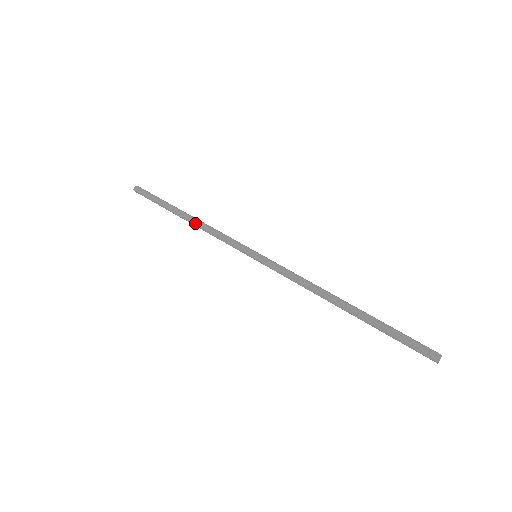
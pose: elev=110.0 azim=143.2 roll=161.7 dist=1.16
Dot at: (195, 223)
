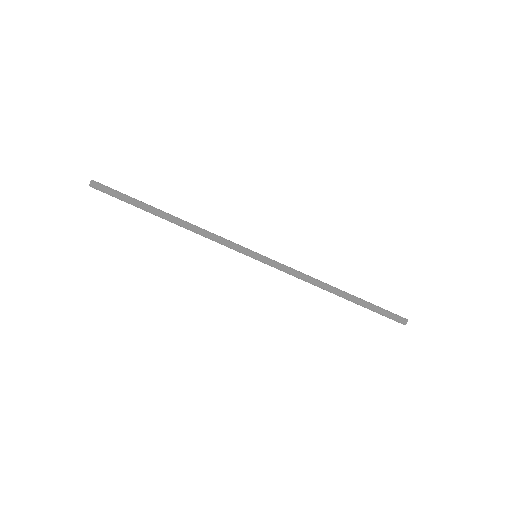
Dot at: occluded
